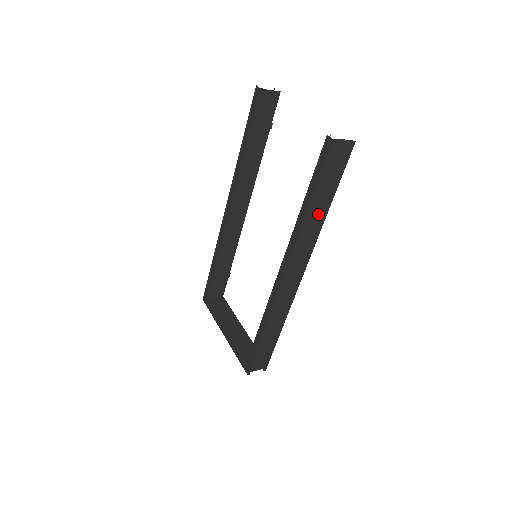
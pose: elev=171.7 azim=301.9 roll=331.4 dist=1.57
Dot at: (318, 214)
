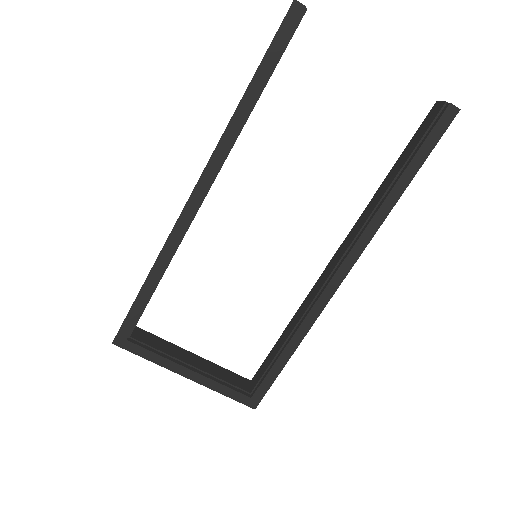
Dot at: occluded
